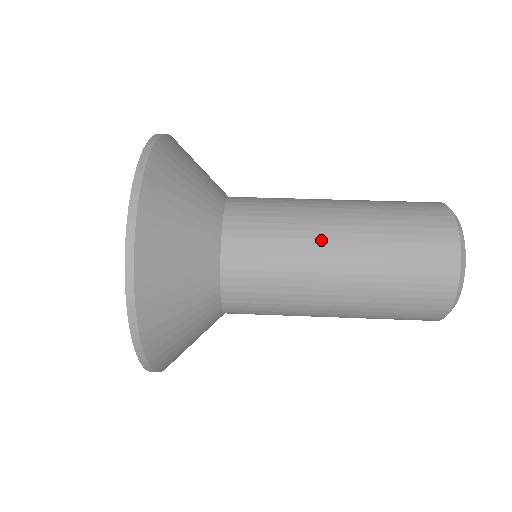
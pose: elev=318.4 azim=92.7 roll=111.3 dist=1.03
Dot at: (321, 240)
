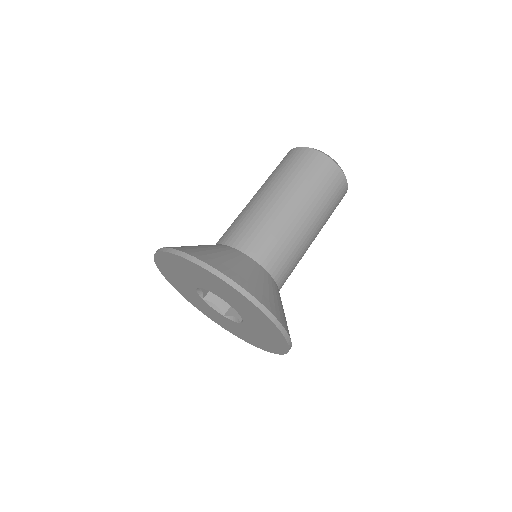
Dot at: (298, 223)
